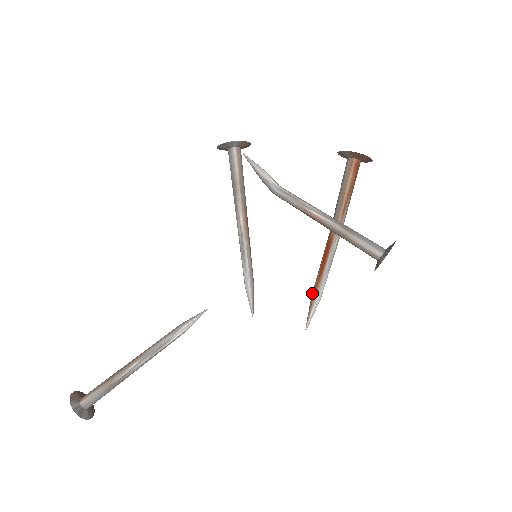
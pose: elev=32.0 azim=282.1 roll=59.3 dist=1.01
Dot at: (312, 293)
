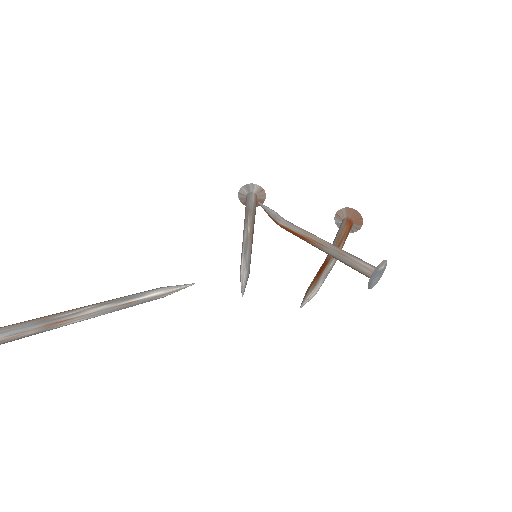
Dot at: (308, 288)
